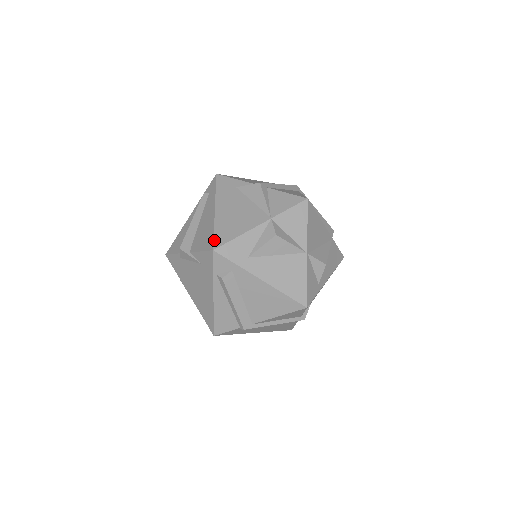
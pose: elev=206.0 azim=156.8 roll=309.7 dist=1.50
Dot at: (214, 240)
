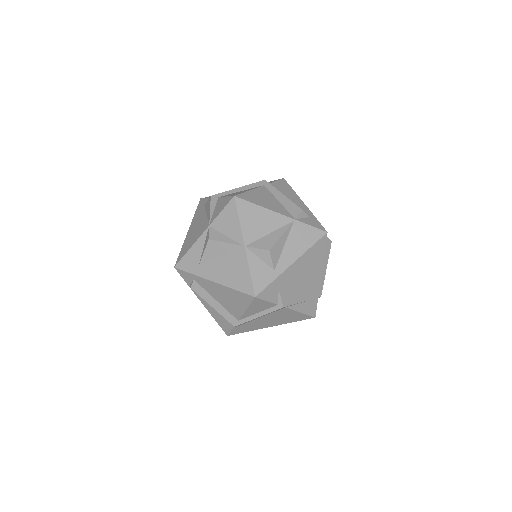
Dot at: (177, 258)
